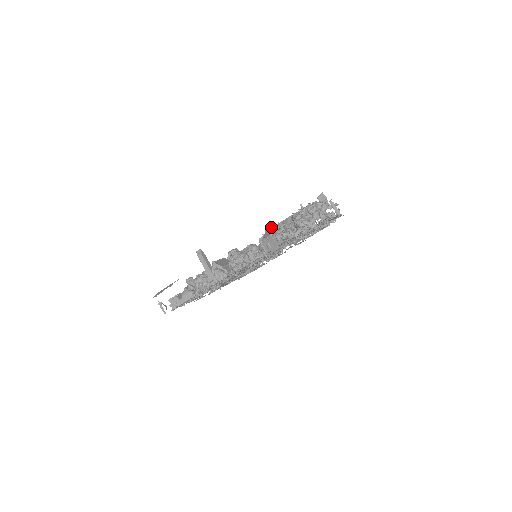
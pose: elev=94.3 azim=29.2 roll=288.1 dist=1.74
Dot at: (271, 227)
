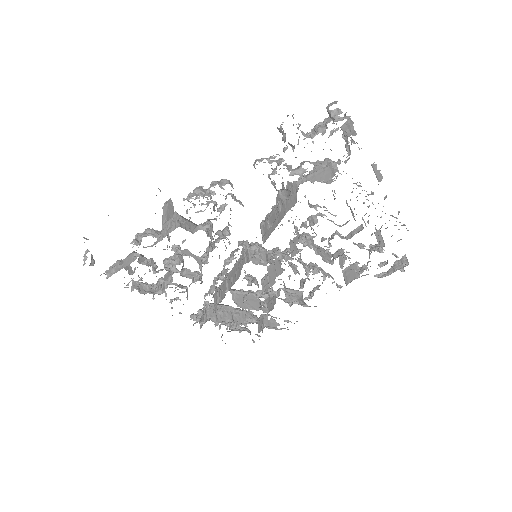
Dot at: occluded
